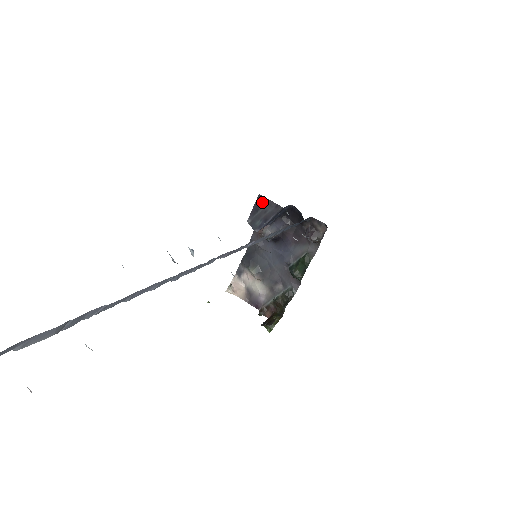
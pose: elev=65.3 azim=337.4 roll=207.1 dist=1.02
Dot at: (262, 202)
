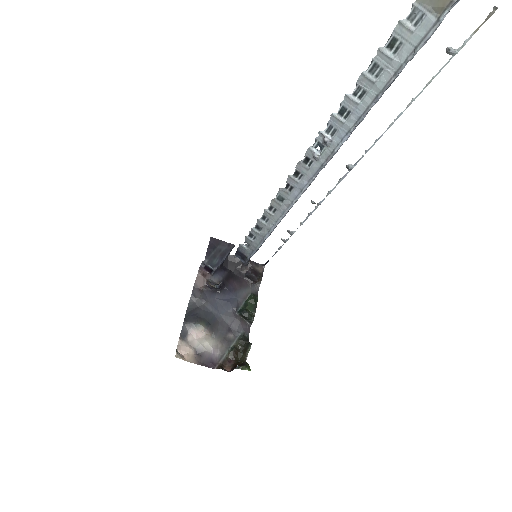
Dot at: (215, 243)
